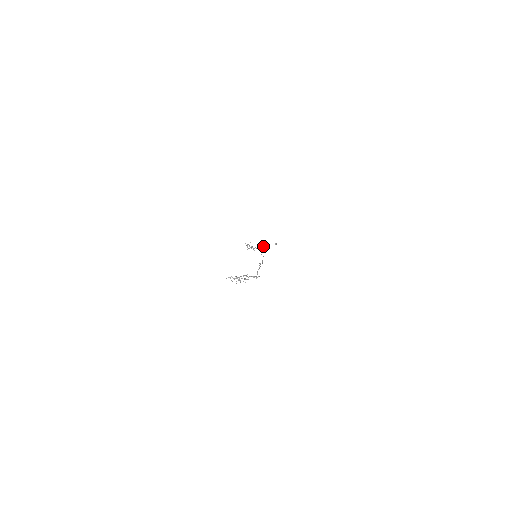
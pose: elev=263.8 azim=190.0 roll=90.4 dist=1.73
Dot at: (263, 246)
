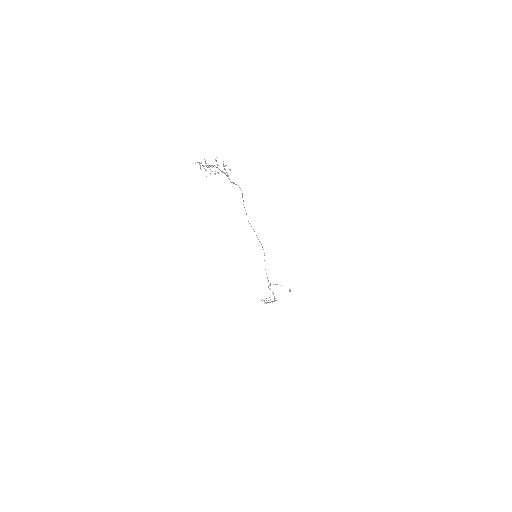
Dot at: occluded
